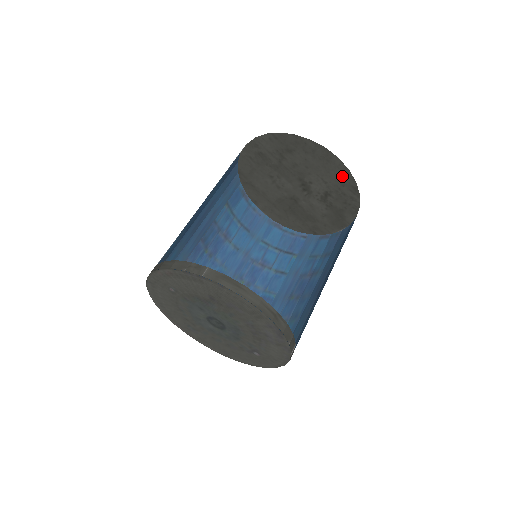
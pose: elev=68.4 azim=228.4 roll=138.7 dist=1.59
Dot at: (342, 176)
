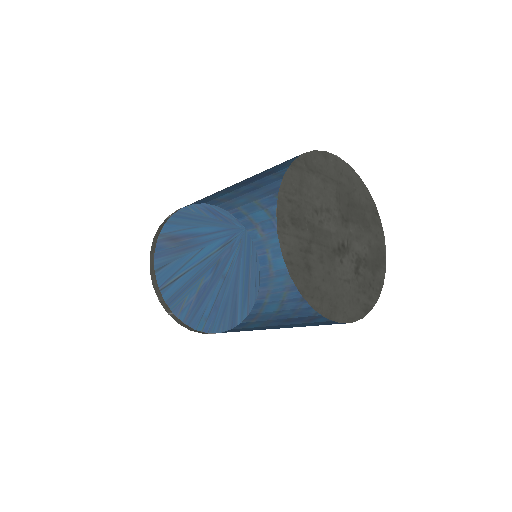
Dot at: (352, 308)
